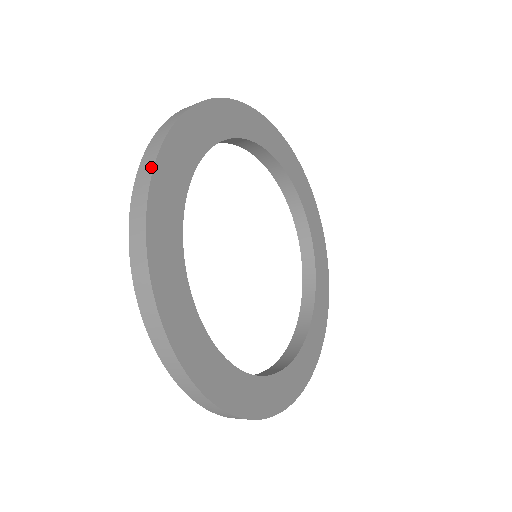
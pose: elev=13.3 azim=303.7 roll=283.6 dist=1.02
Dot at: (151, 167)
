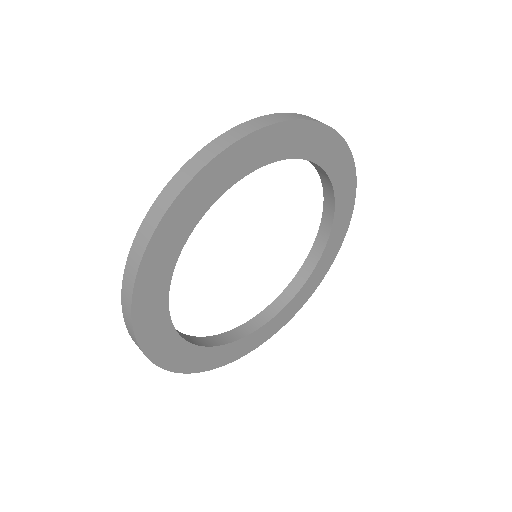
Dot at: (170, 370)
